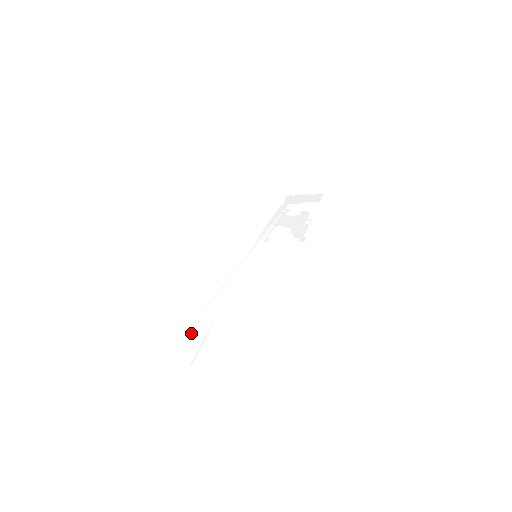
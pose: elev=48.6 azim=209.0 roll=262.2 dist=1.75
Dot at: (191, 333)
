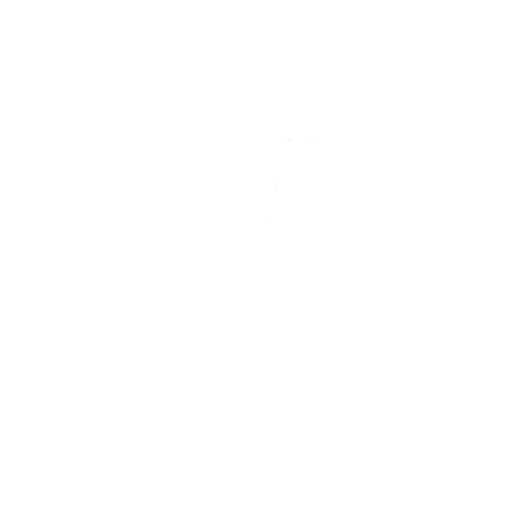
Dot at: (196, 385)
